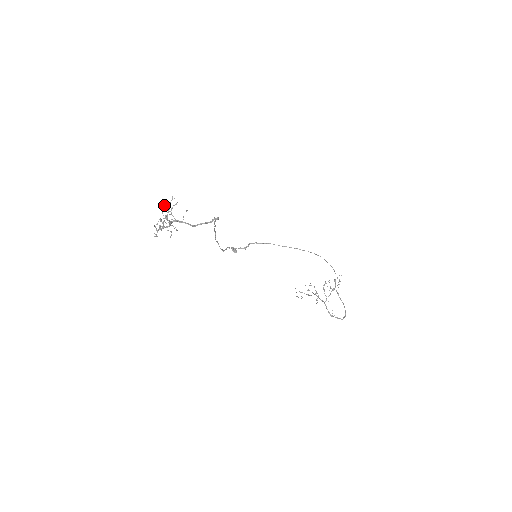
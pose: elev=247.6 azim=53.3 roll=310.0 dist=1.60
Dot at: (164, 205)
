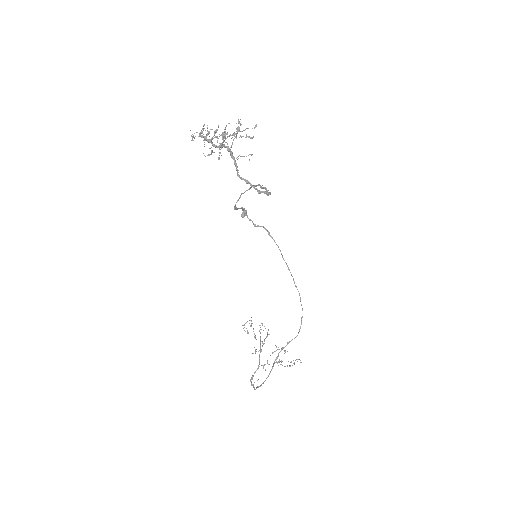
Dot at: (238, 120)
